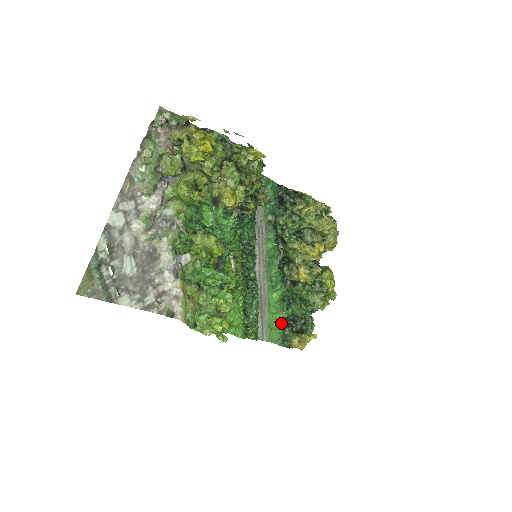
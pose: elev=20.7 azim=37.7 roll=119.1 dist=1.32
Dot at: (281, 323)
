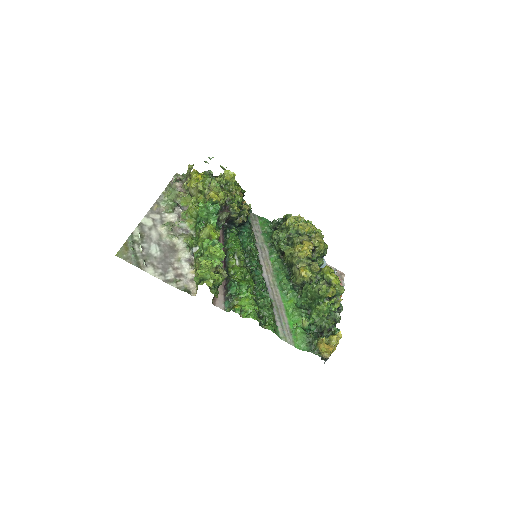
Dot at: (304, 330)
